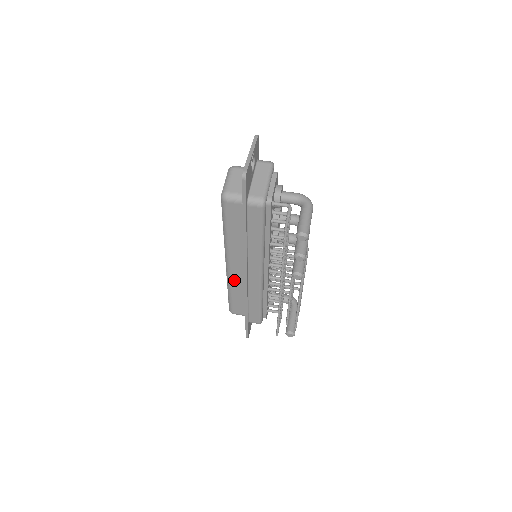
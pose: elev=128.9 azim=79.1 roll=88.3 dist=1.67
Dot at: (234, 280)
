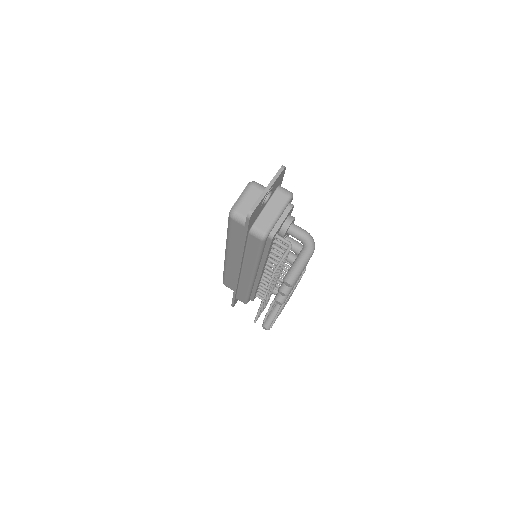
Dot at: (230, 268)
